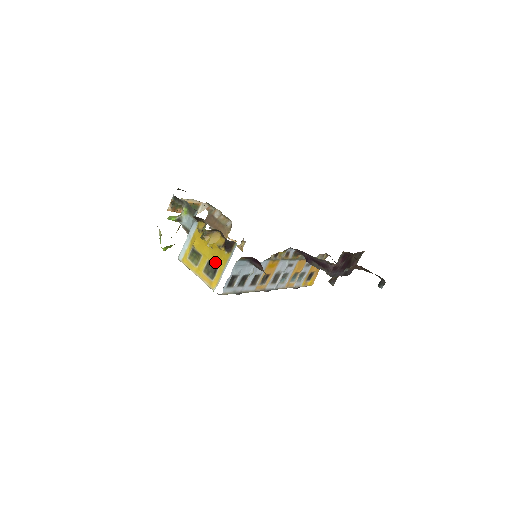
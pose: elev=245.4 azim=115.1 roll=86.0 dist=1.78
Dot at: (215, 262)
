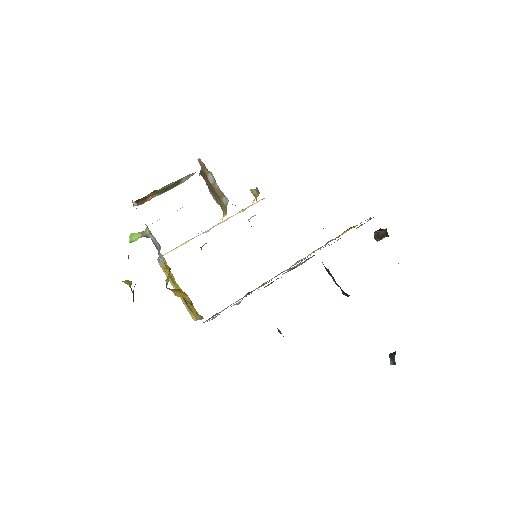
Dot at: (189, 305)
